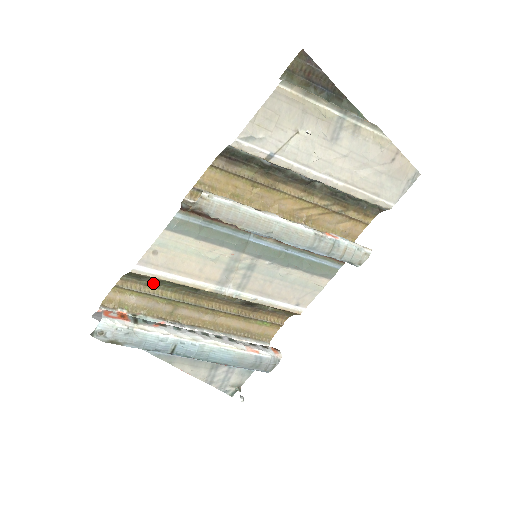
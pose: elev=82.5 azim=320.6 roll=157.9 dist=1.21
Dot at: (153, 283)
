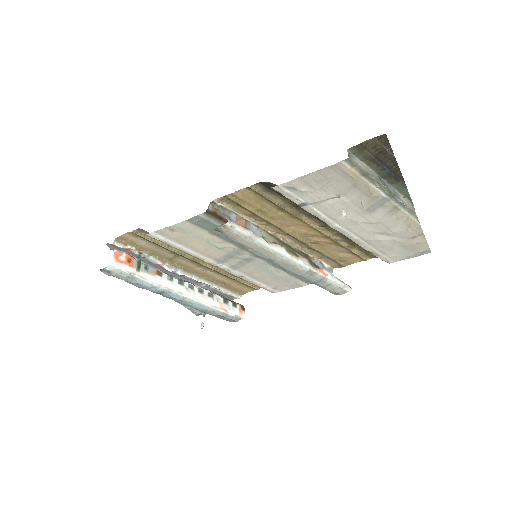
Dot at: occluded
